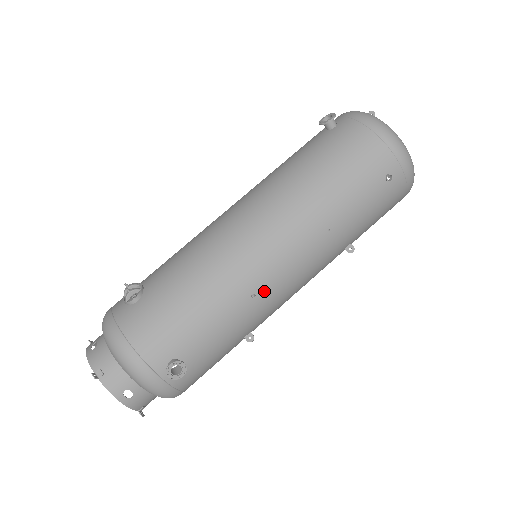
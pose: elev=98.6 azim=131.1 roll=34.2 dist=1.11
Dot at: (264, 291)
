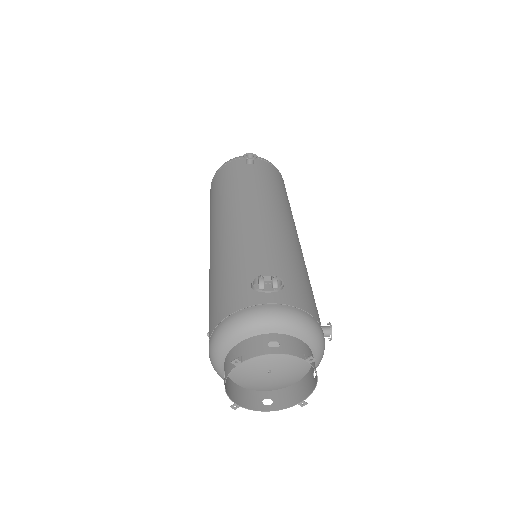
Dot at: occluded
